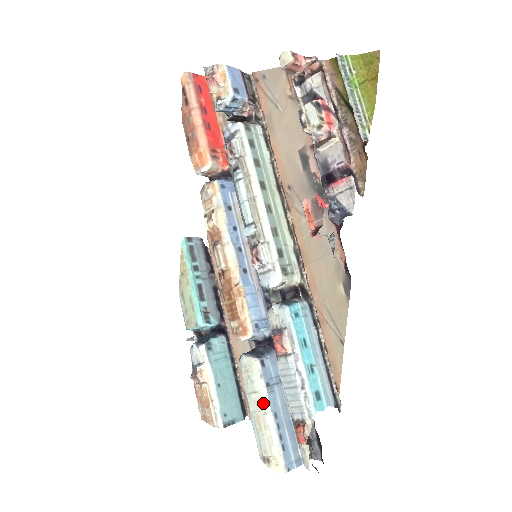
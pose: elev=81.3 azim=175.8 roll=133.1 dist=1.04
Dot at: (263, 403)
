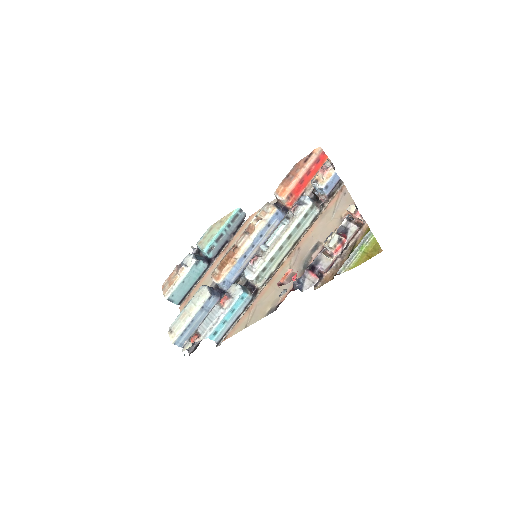
Dot at: (193, 312)
